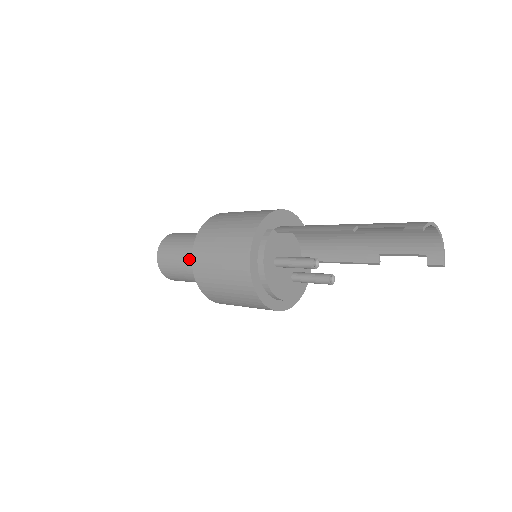
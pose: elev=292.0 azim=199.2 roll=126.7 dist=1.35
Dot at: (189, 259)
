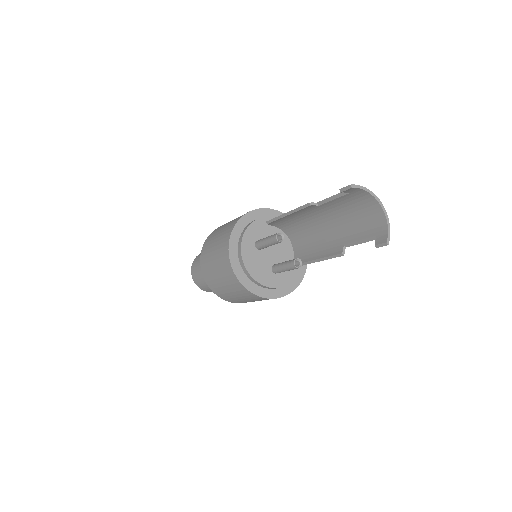
Dot at: occluded
